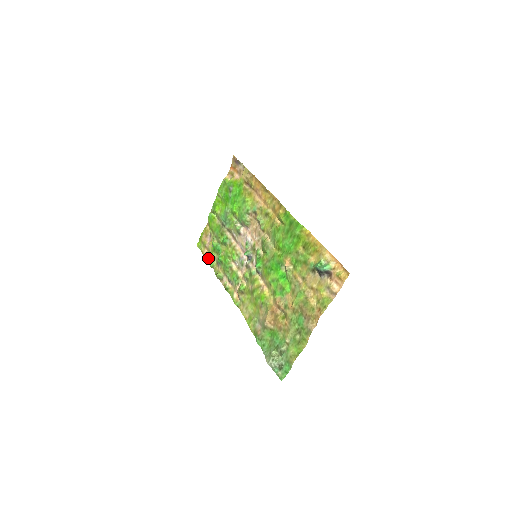
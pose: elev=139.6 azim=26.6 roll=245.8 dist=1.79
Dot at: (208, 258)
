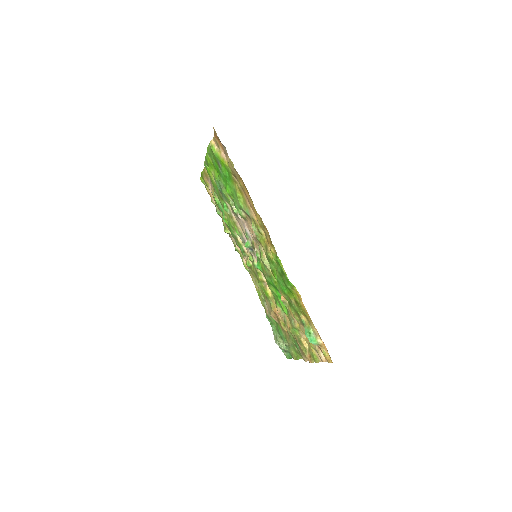
Dot at: (214, 203)
